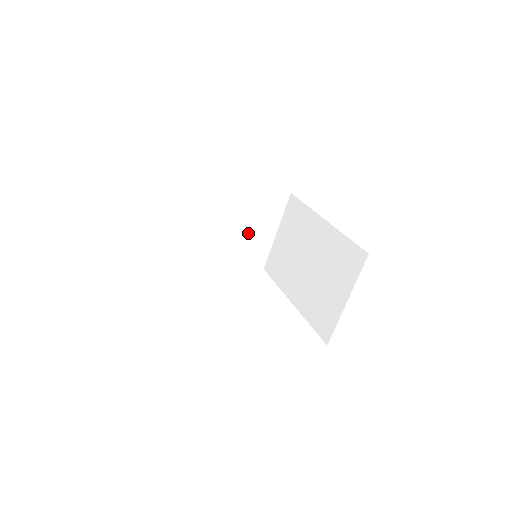
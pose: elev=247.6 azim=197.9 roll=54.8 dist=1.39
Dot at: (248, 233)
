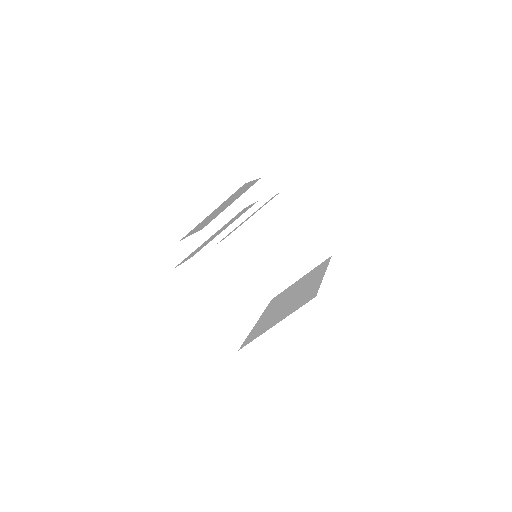
Dot at: (279, 259)
